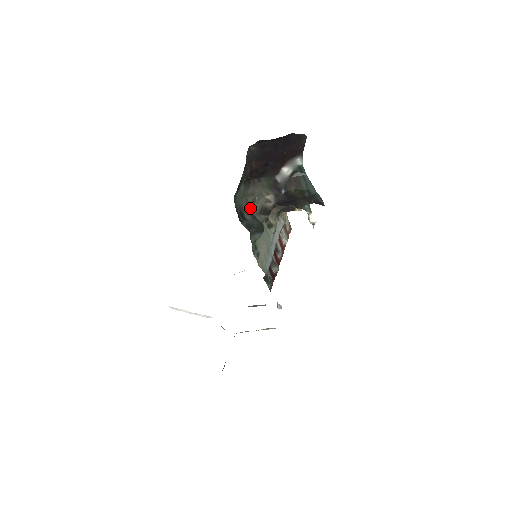
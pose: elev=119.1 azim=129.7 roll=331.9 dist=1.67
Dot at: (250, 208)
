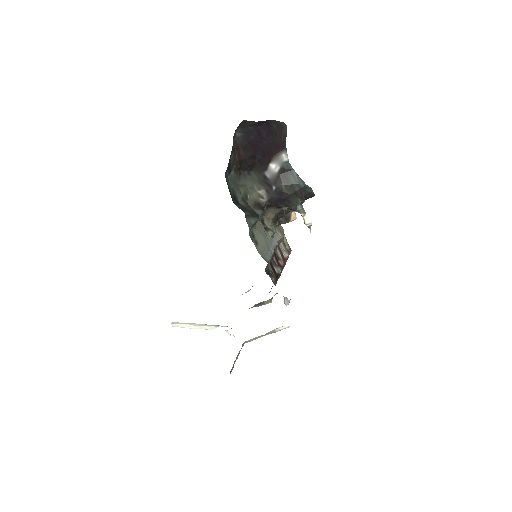
Dot at: occluded
